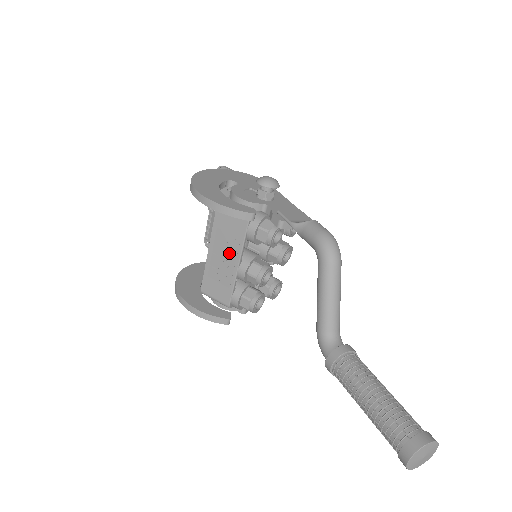
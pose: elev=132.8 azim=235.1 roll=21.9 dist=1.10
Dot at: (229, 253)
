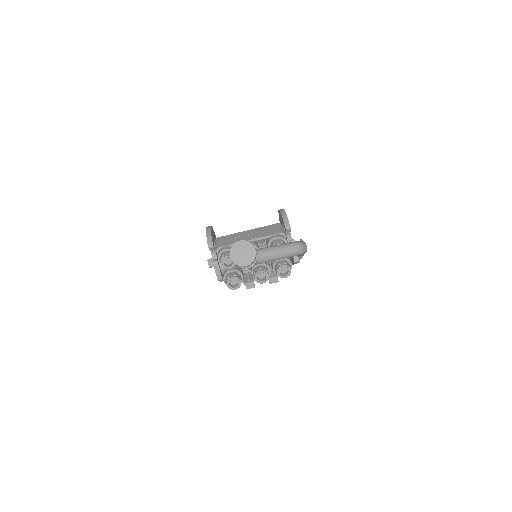
Dot at: (255, 235)
